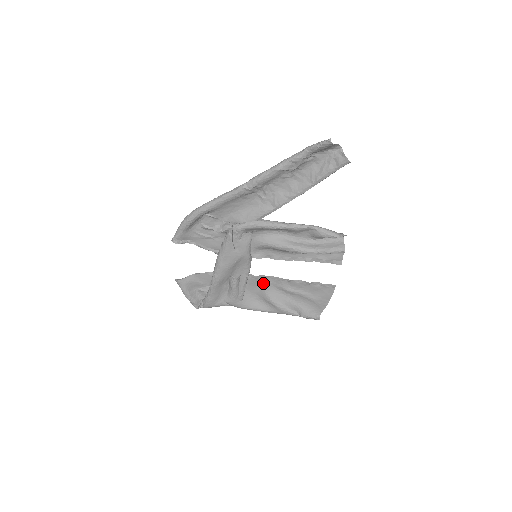
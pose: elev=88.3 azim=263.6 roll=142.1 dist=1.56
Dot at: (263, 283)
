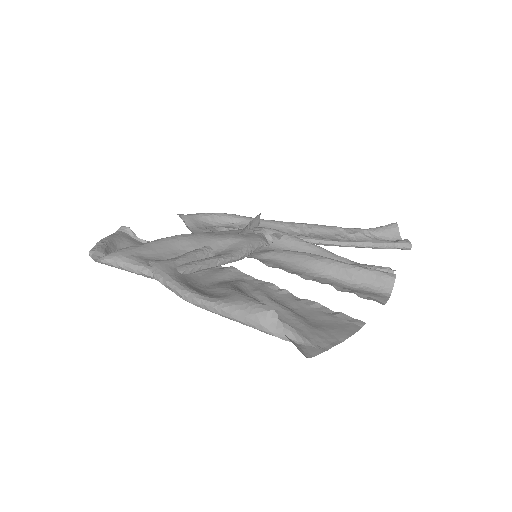
Dot at: (234, 281)
